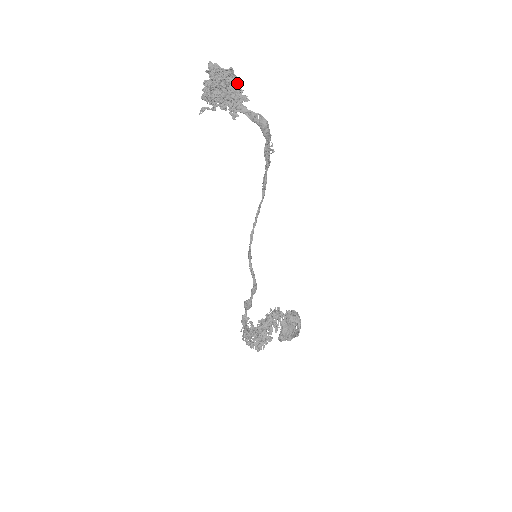
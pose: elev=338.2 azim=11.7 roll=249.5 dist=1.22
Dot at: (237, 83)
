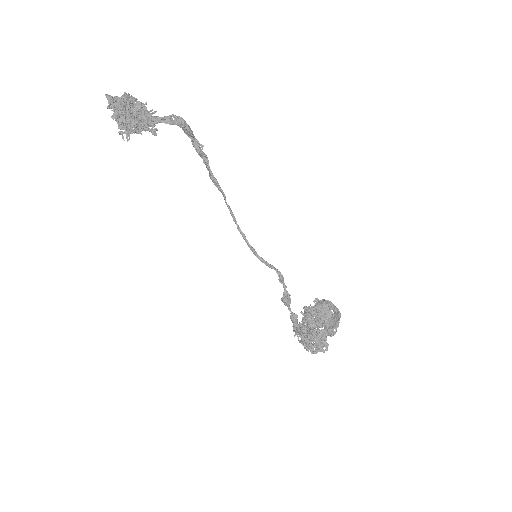
Dot at: (138, 101)
